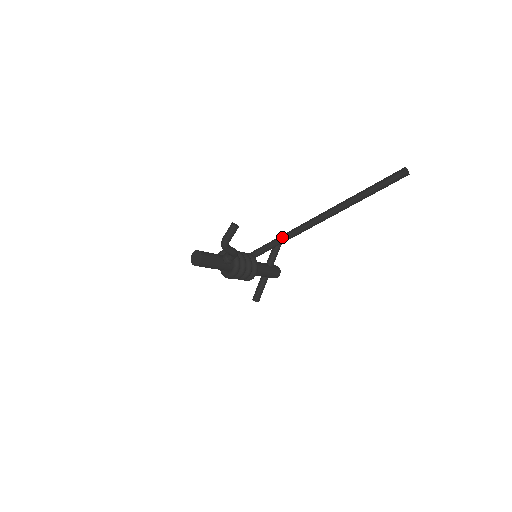
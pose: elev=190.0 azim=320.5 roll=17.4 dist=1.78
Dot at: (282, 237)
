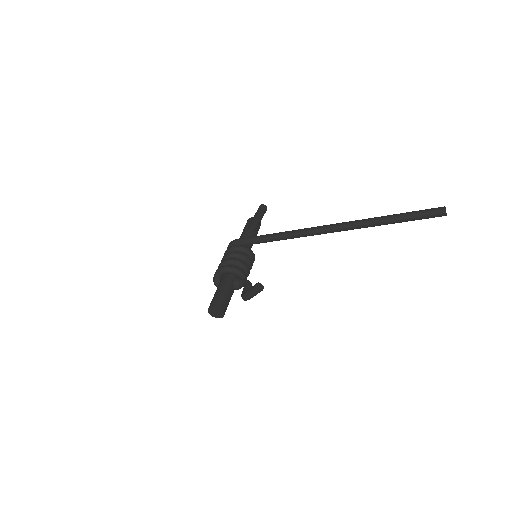
Dot at: (285, 238)
